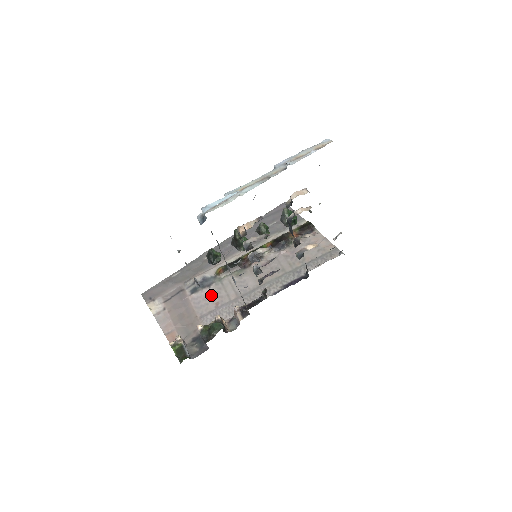
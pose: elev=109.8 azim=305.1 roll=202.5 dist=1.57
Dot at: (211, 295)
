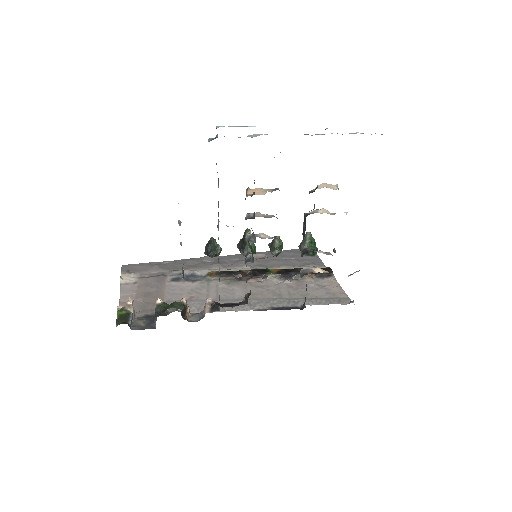
Dot at: (190, 288)
